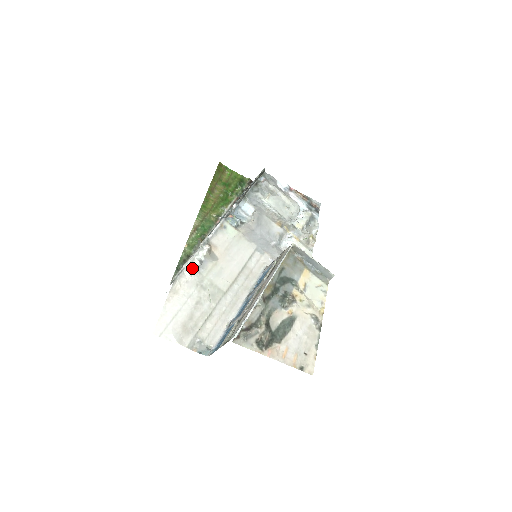
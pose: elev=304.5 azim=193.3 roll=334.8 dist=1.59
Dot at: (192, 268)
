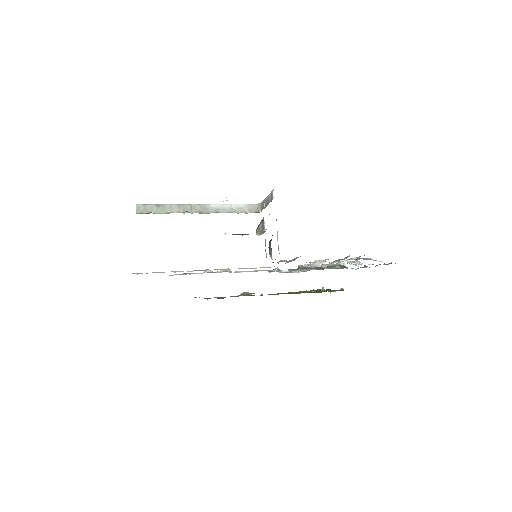
Dot at: occluded
